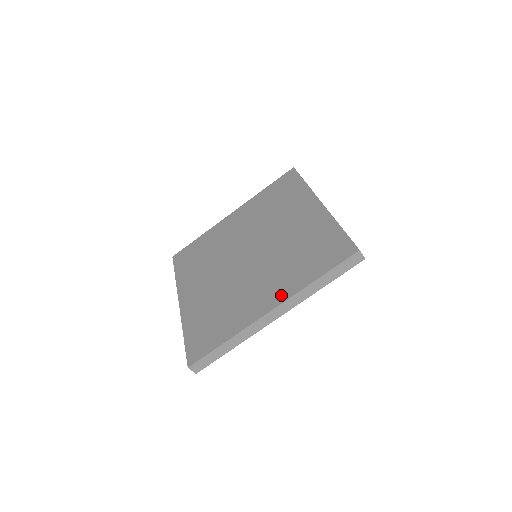
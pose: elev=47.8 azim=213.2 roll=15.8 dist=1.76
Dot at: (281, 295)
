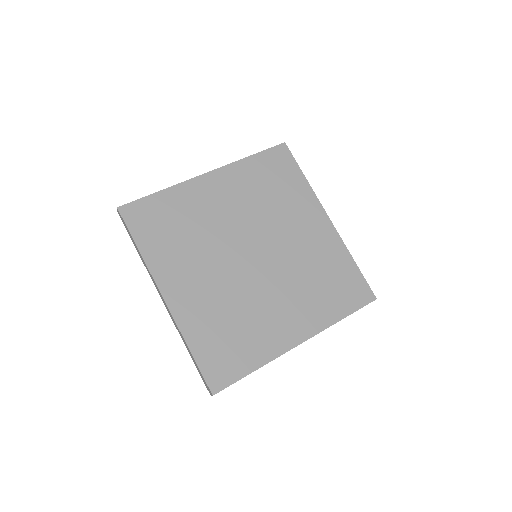
Dot at: (309, 327)
